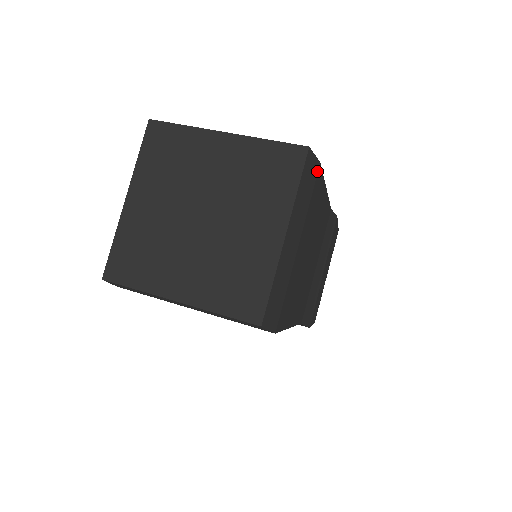
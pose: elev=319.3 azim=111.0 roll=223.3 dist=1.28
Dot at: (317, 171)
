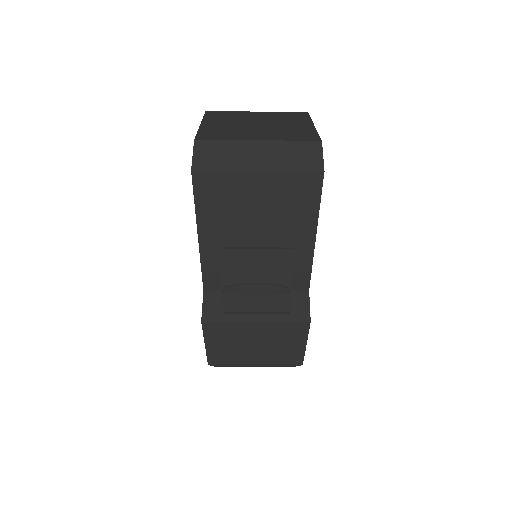
Dot at: occluded
